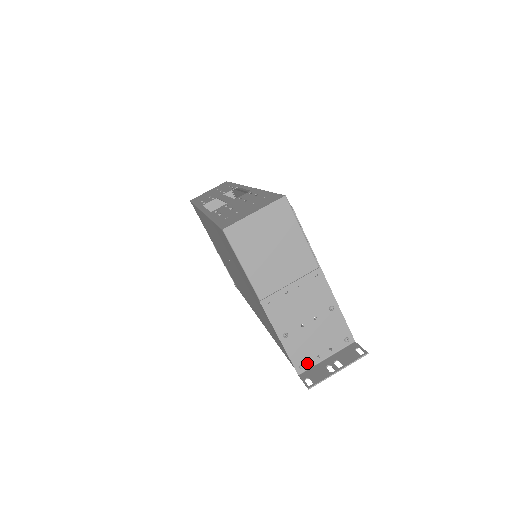
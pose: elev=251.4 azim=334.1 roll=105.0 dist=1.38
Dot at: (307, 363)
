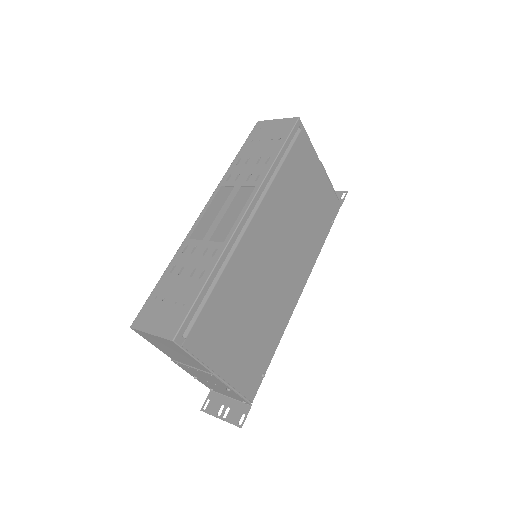
Dot at: (216, 390)
